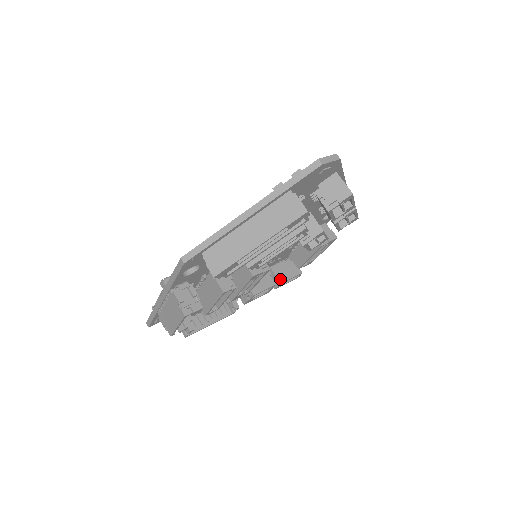
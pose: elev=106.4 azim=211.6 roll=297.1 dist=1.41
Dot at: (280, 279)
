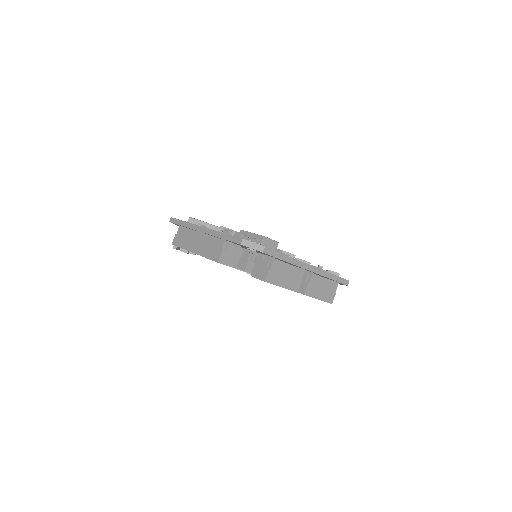
Dot at: occluded
